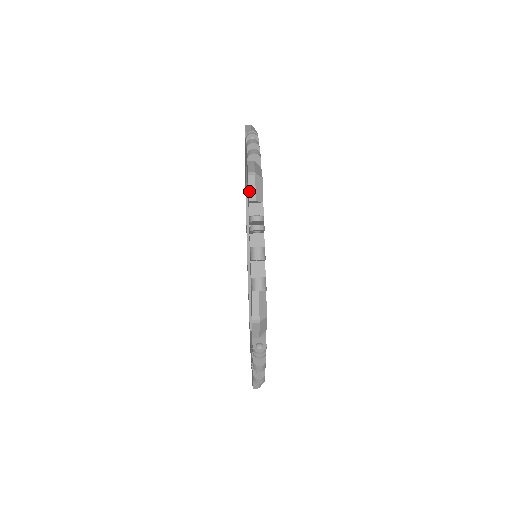
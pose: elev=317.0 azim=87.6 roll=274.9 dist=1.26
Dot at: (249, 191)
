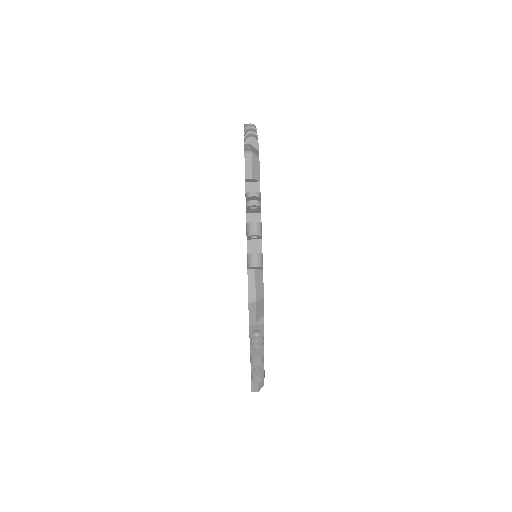
Dot at: (245, 169)
